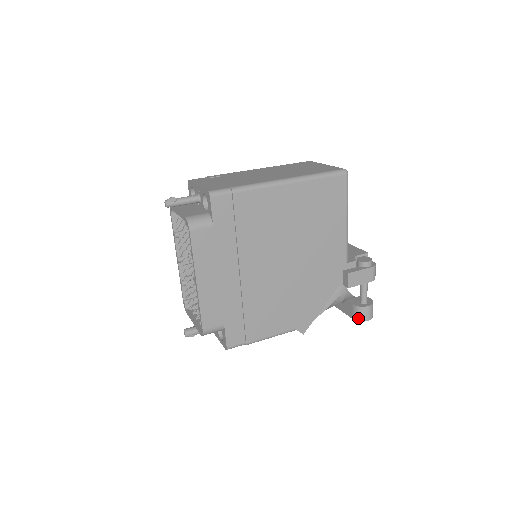
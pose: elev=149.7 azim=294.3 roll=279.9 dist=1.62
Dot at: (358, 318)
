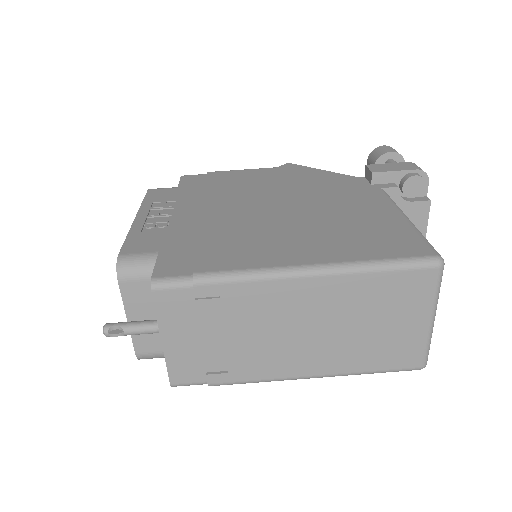
Dot at: occluded
